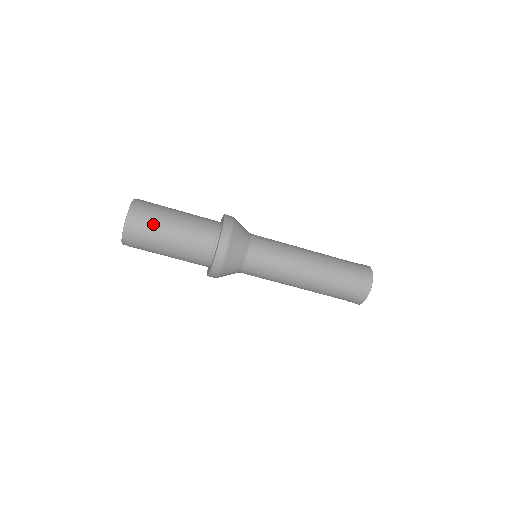
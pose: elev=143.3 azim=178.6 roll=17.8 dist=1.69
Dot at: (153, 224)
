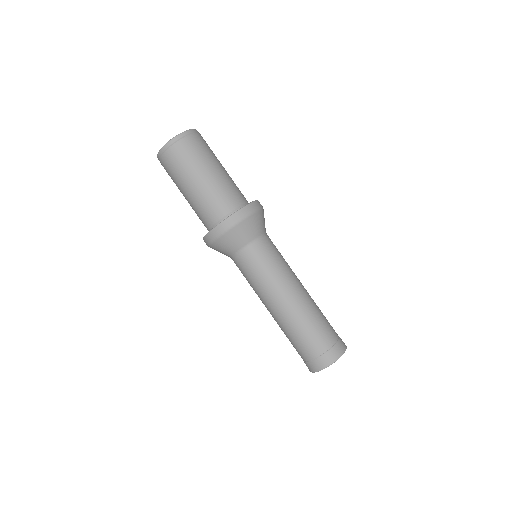
Dot at: (185, 163)
